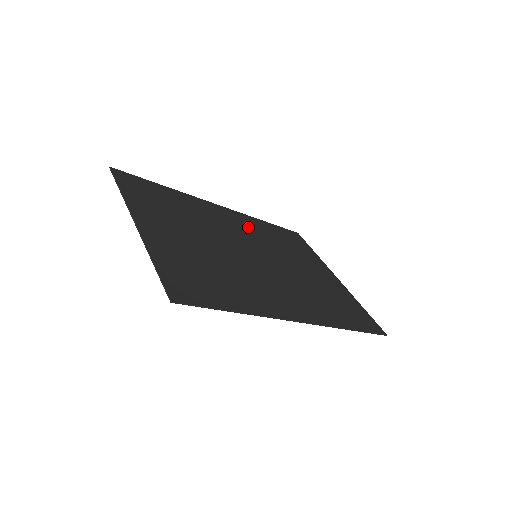
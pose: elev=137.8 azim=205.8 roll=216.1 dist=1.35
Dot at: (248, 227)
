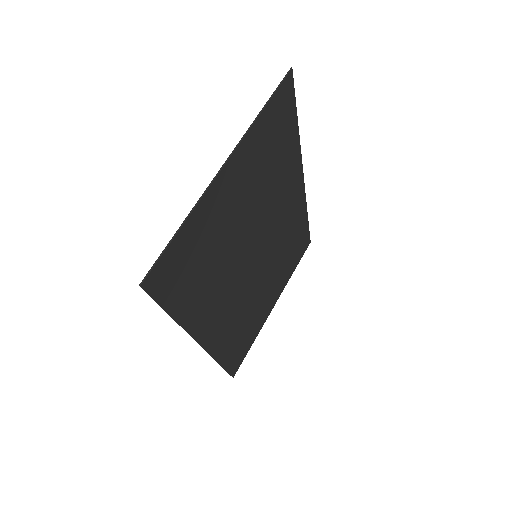
Dot at: (290, 218)
